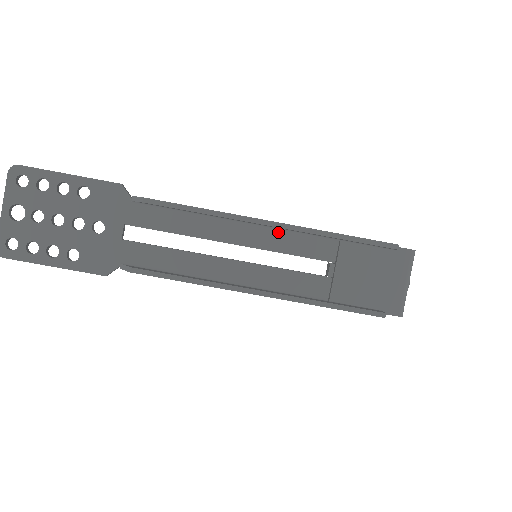
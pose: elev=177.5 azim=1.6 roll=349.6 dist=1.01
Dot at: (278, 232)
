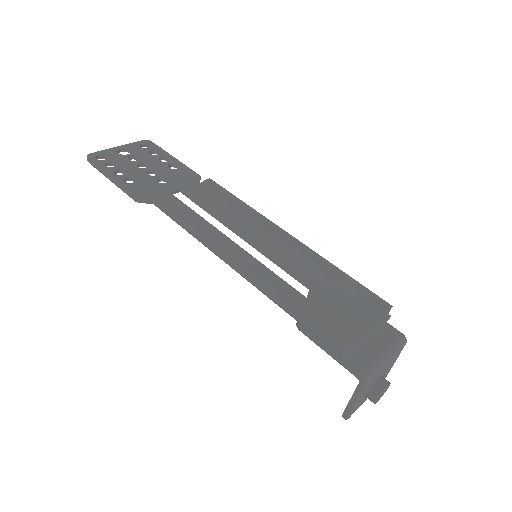
Dot at: (287, 251)
